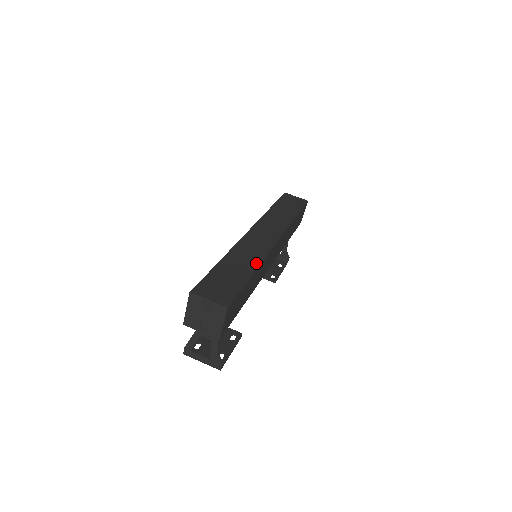
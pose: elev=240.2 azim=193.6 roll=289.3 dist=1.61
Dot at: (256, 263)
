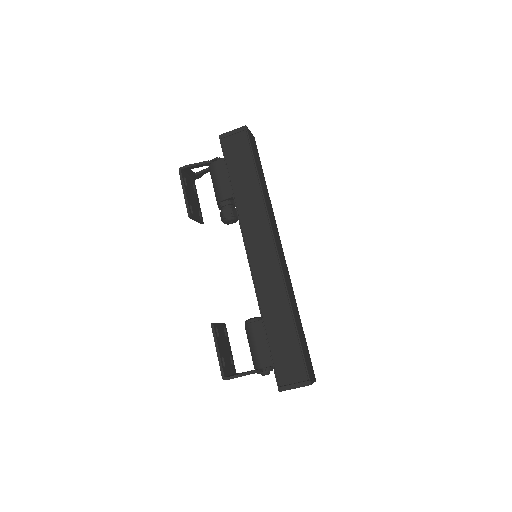
Dot at: occluded
